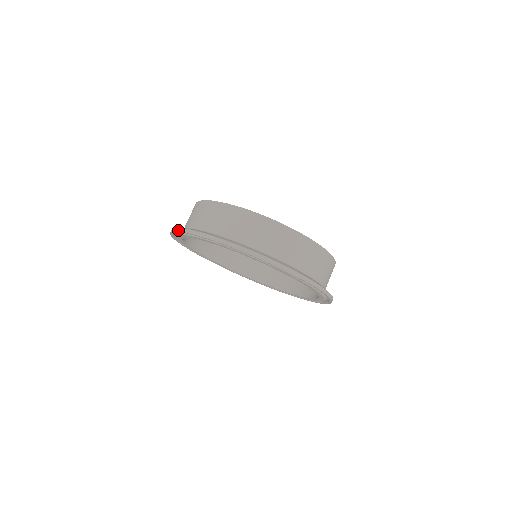
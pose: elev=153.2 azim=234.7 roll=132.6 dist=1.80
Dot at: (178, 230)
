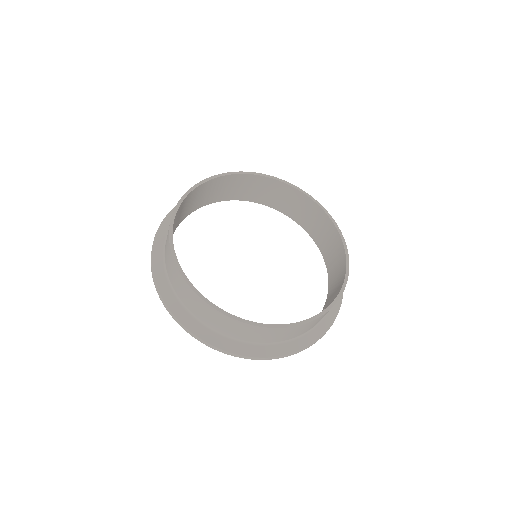
Dot at: (161, 300)
